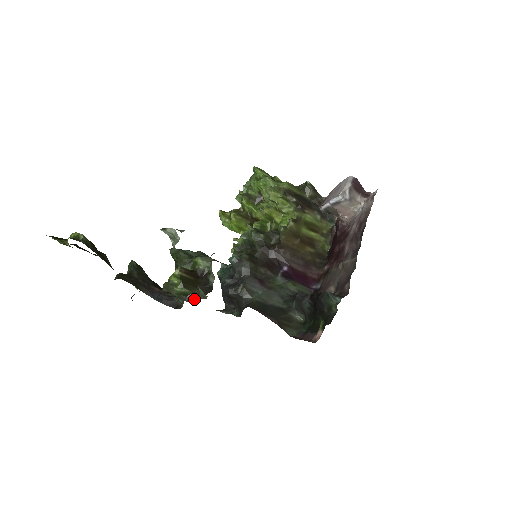
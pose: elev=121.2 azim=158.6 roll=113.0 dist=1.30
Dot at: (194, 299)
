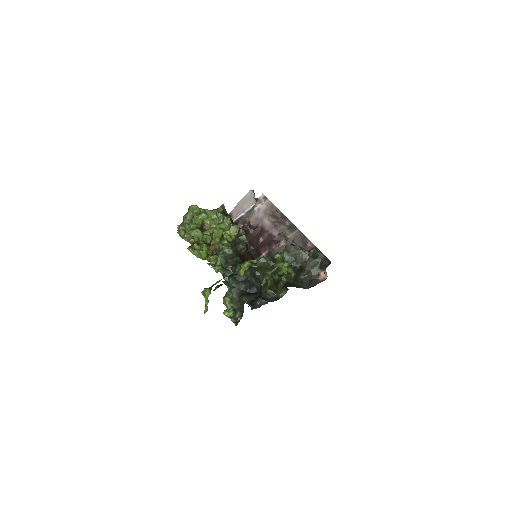
Dot at: (299, 278)
